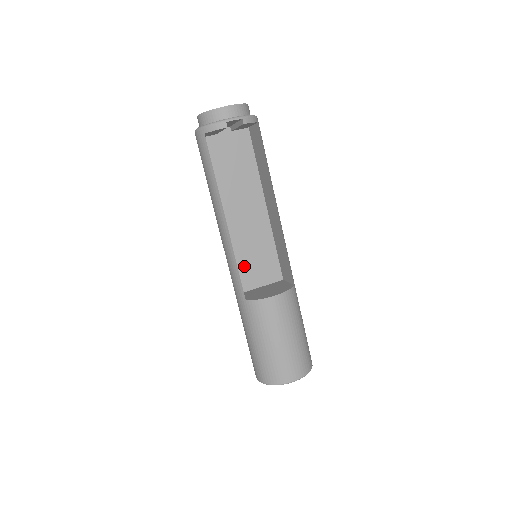
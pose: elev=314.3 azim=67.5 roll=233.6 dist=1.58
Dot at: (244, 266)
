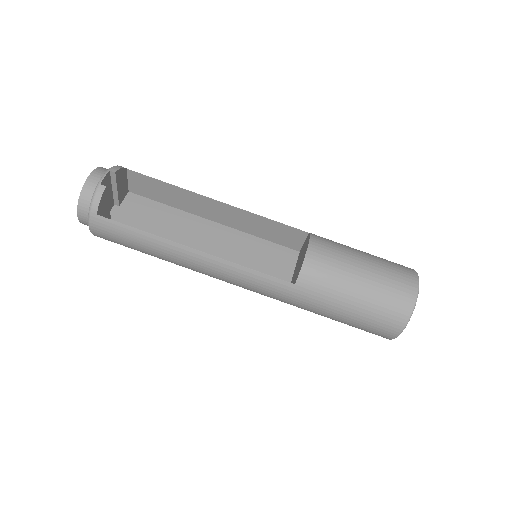
Dot at: occluded
